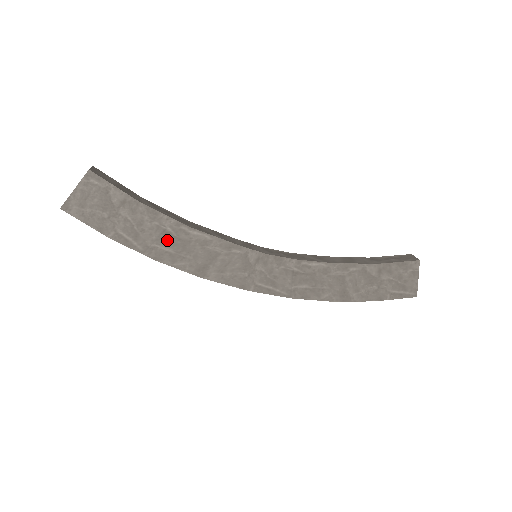
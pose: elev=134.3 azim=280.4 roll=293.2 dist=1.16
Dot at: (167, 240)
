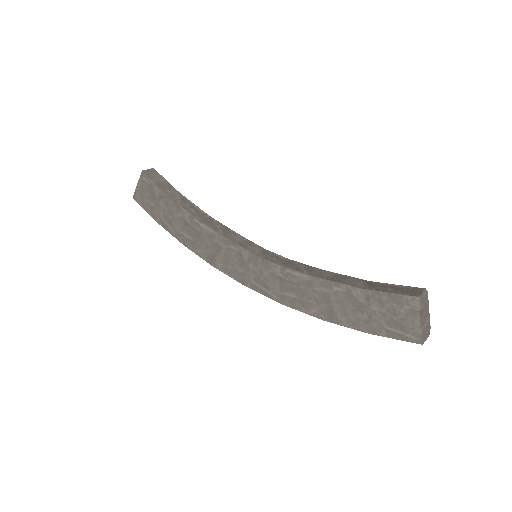
Dot at: (188, 230)
